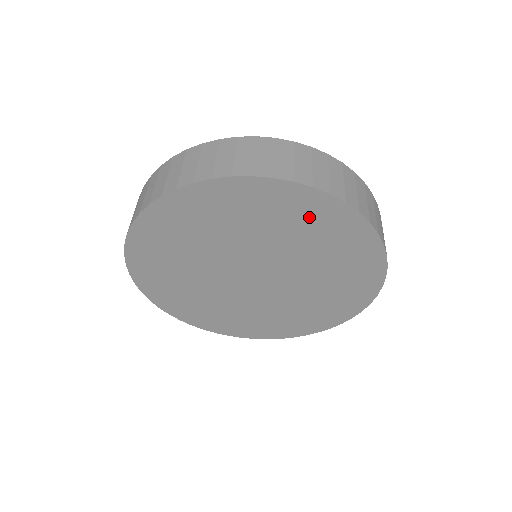
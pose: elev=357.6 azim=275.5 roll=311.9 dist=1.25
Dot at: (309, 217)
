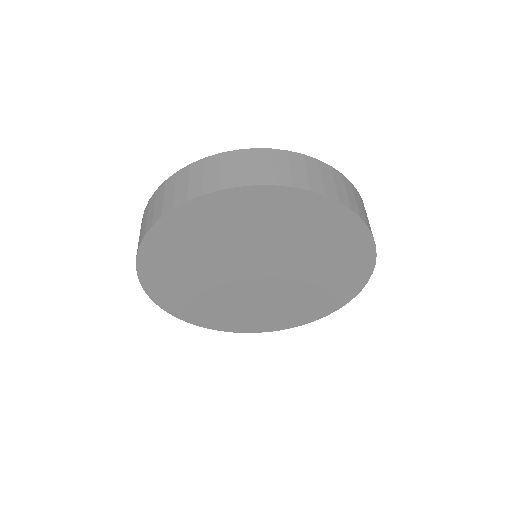
Dot at: (326, 227)
